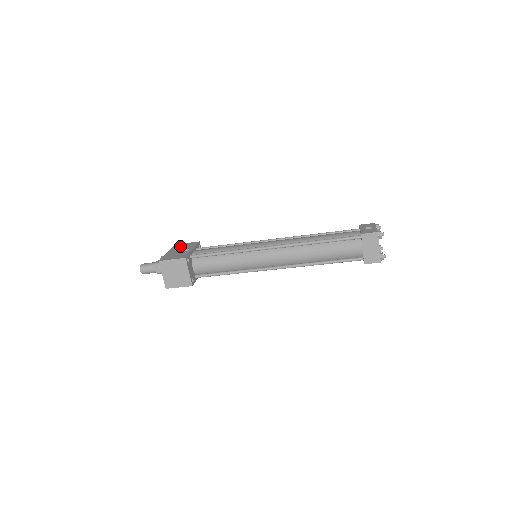
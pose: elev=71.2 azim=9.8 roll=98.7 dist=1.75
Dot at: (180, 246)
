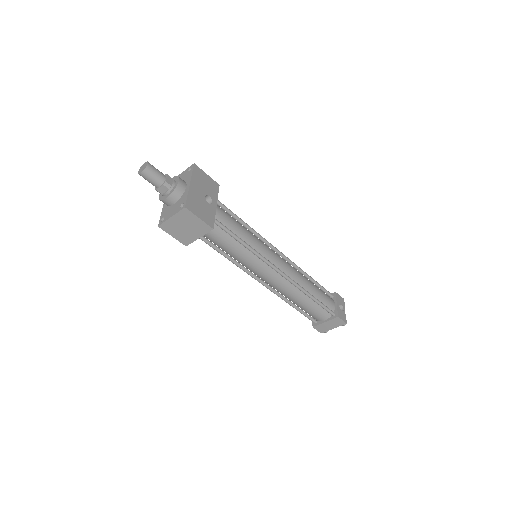
Dot at: (202, 178)
